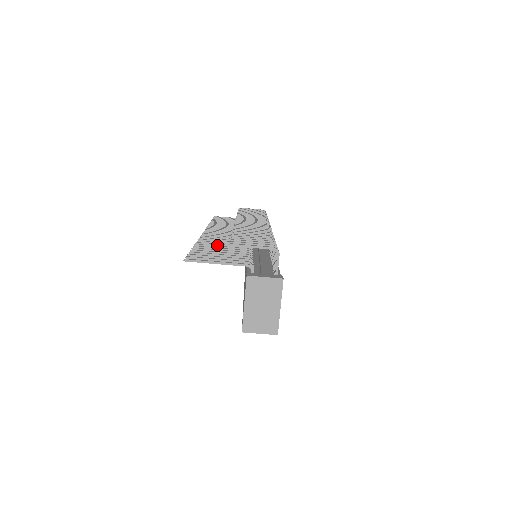
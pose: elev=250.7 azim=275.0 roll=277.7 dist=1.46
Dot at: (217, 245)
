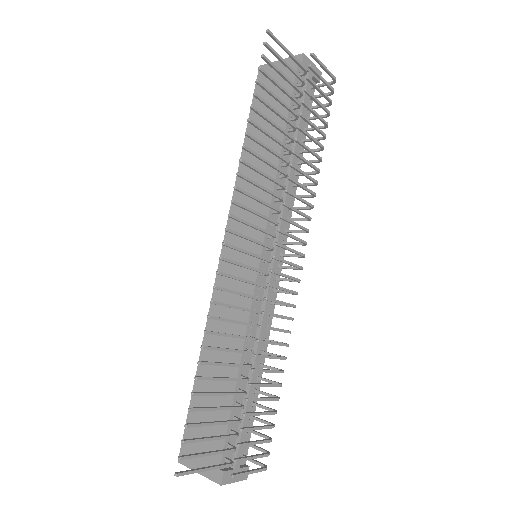
Dot at: occluded
